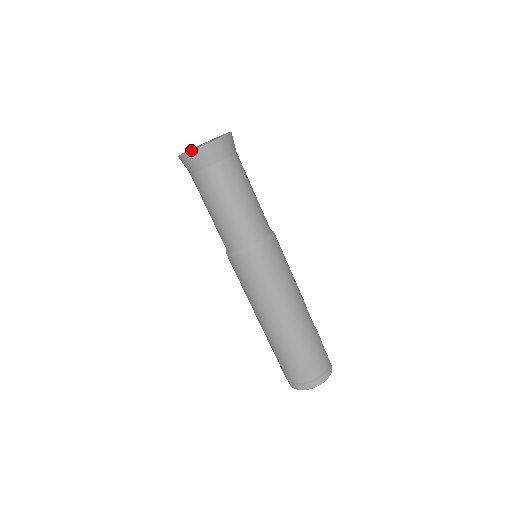
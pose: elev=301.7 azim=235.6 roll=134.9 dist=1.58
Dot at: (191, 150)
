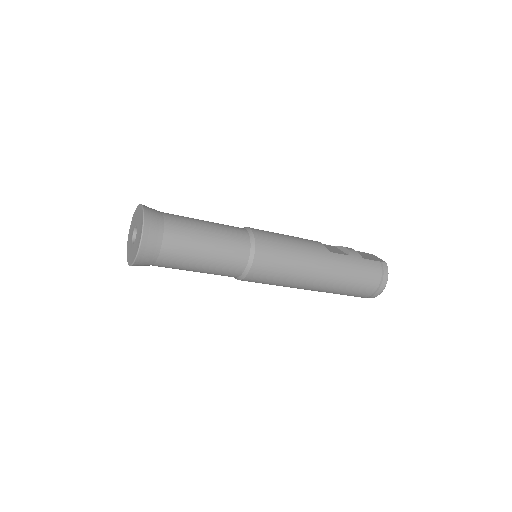
Dot at: (131, 258)
